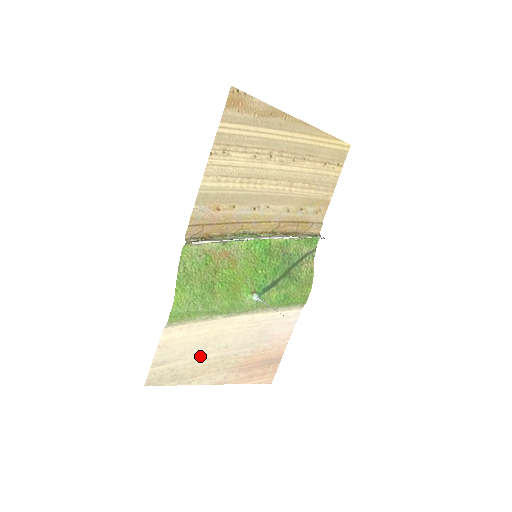
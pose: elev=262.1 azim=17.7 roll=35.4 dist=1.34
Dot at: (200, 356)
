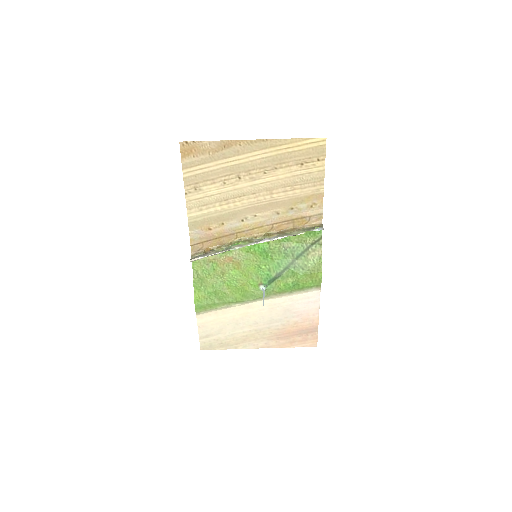
Dot at: (236, 330)
